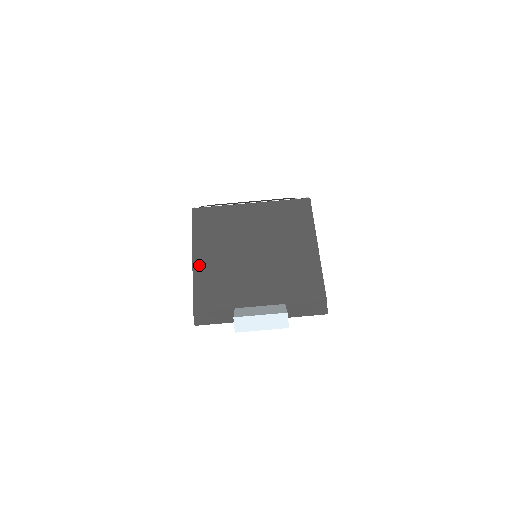
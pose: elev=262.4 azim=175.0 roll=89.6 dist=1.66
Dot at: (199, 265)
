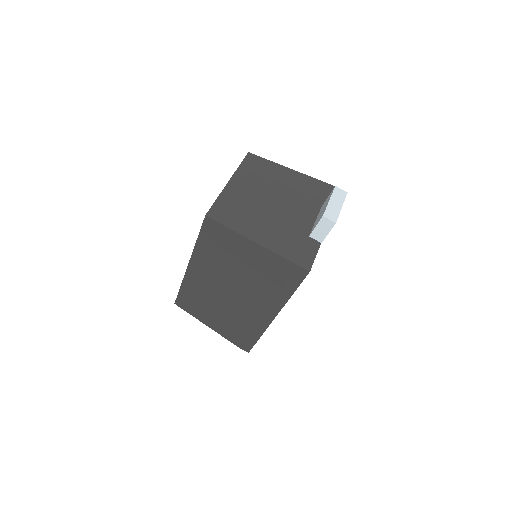
Dot at: (258, 238)
